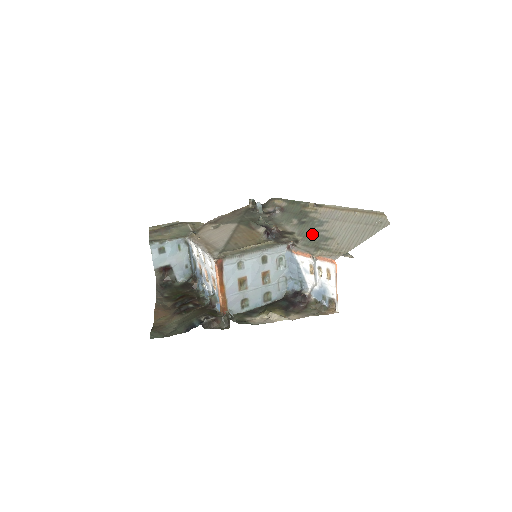
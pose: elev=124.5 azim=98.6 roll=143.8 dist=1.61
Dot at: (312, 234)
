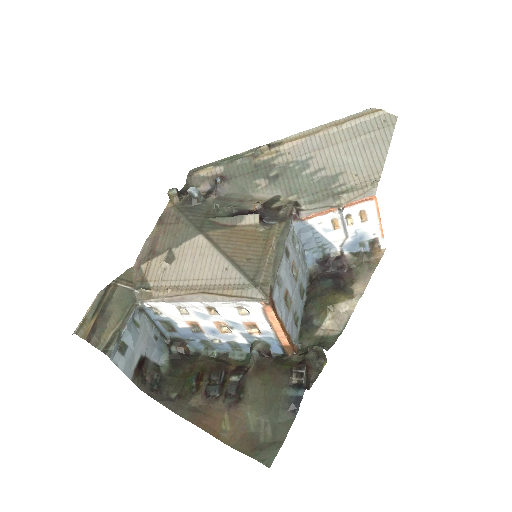
Dot at: (306, 183)
